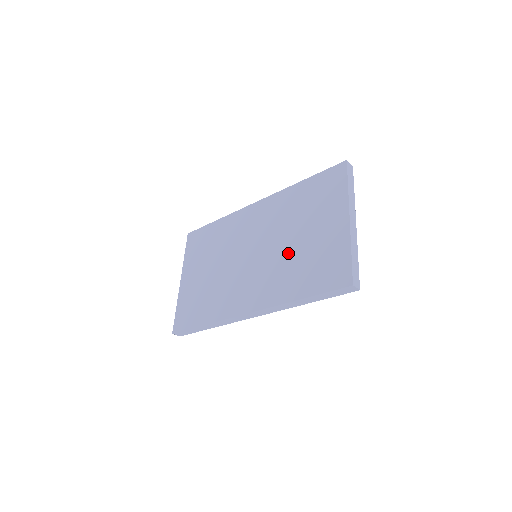
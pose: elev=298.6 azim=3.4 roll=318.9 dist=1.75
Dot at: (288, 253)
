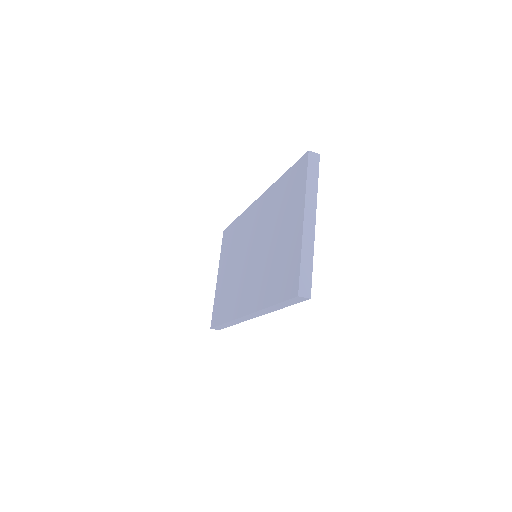
Dot at: (268, 256)
